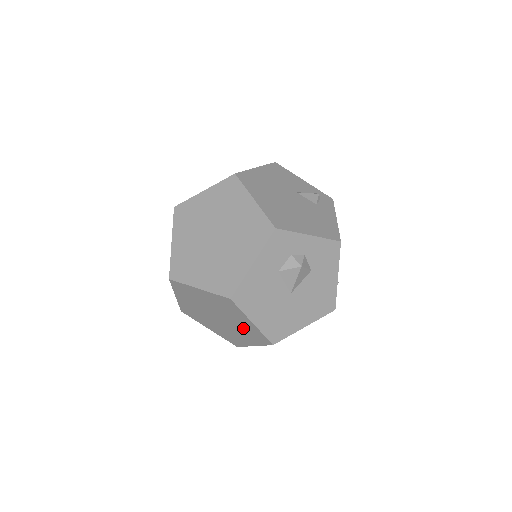
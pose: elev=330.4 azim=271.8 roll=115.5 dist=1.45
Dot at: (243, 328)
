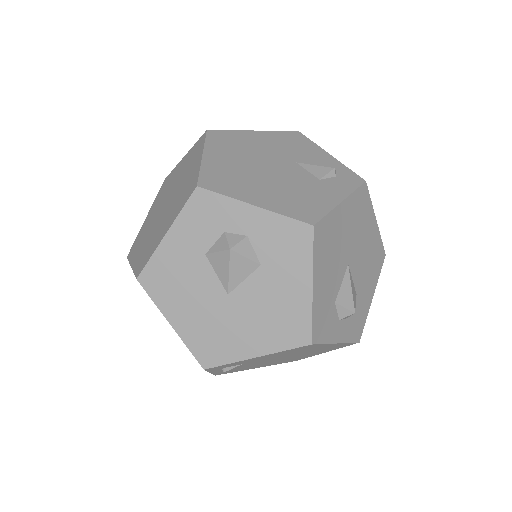
Dot at: occluded
